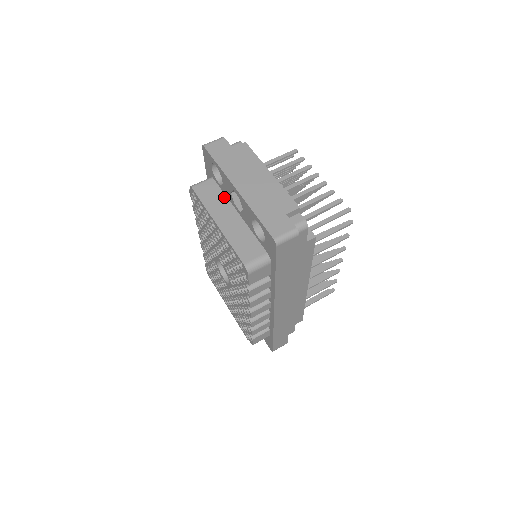
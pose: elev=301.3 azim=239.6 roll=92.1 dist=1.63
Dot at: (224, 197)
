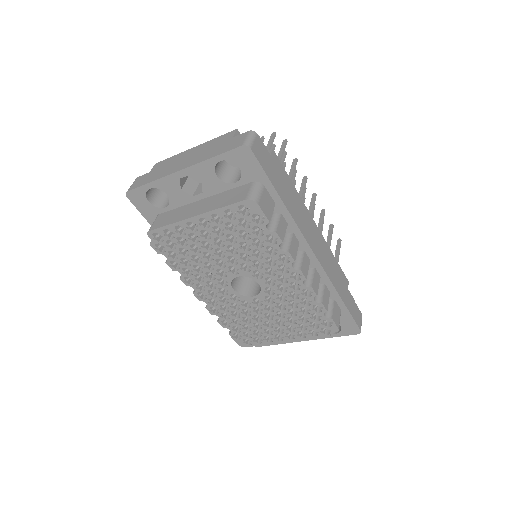
Dot at: (180, 208)
